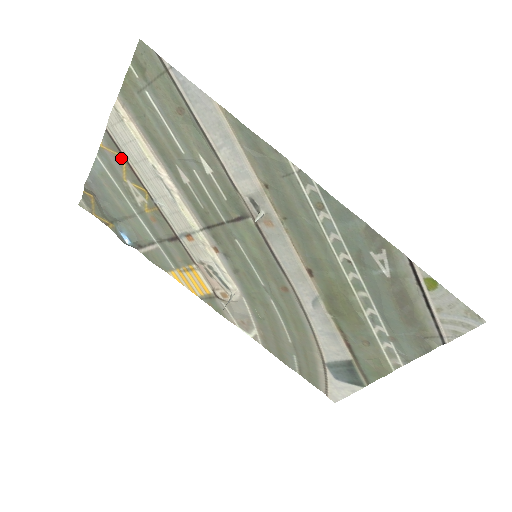
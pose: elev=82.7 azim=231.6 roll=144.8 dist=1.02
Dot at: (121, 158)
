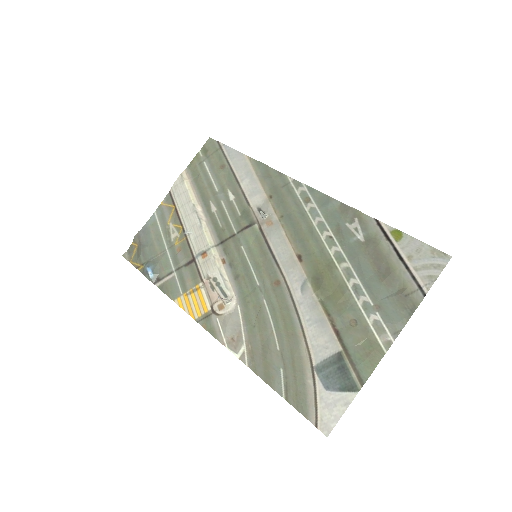
Dot at: (172, 208)
